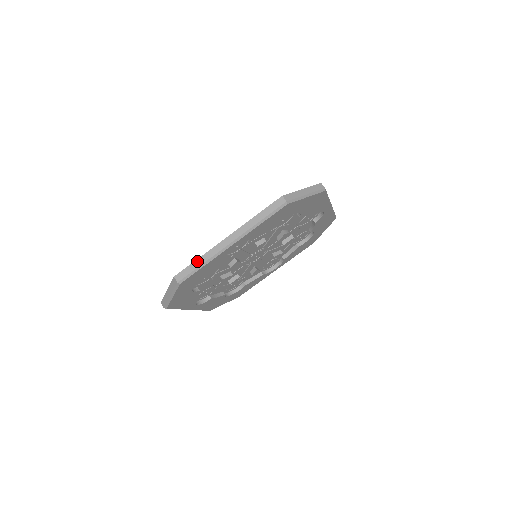
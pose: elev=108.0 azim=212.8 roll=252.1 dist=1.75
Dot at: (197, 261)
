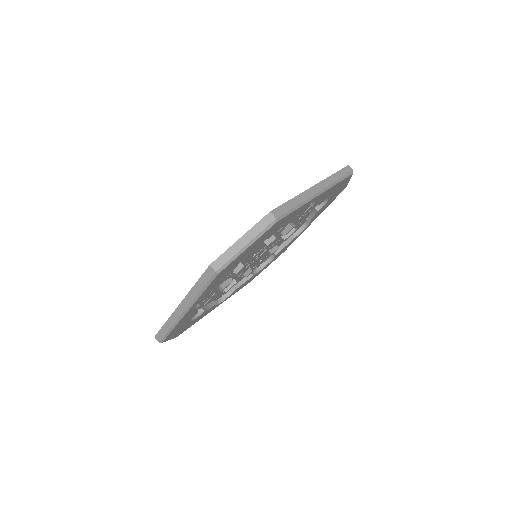
Dot at: (292, 201)
